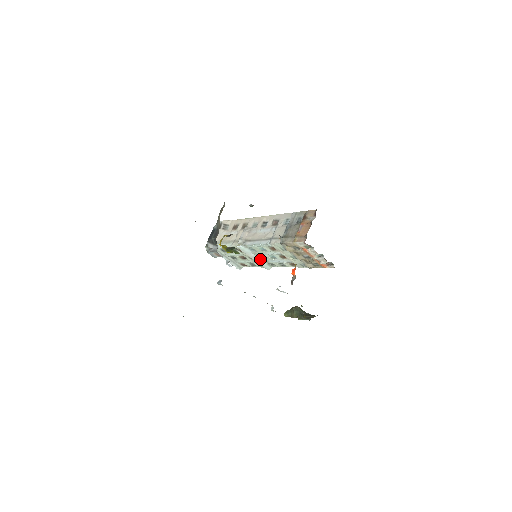
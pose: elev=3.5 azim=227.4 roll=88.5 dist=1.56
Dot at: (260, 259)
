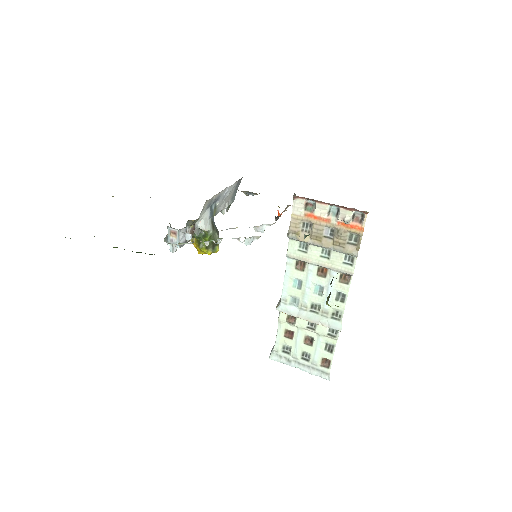
Dot at: (316, 315)
